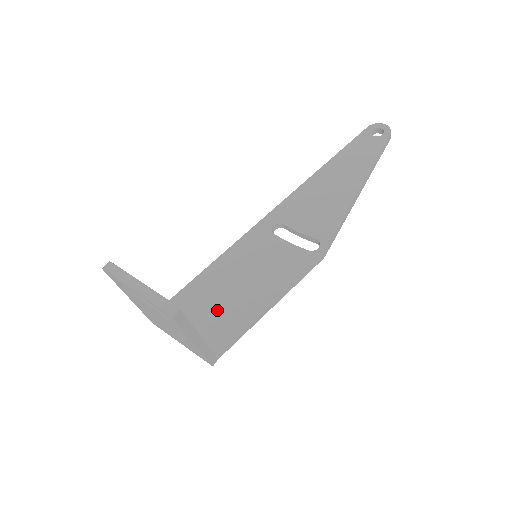
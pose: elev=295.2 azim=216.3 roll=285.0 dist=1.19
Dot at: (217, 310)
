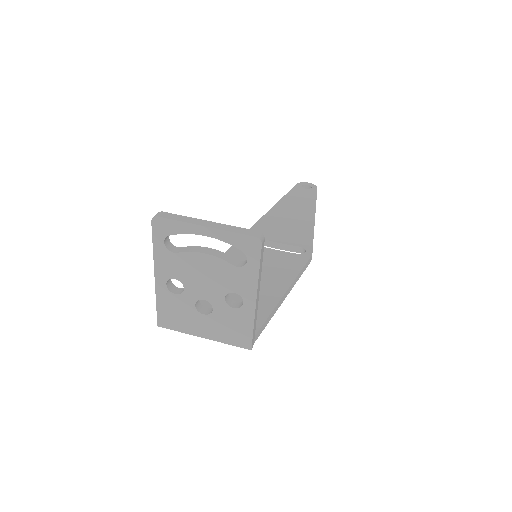
Dot at: occluded
